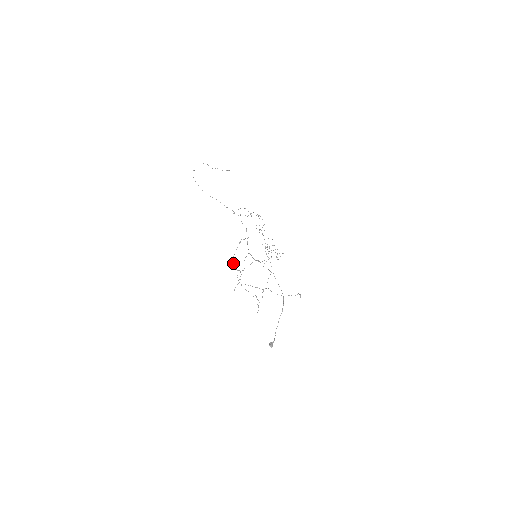
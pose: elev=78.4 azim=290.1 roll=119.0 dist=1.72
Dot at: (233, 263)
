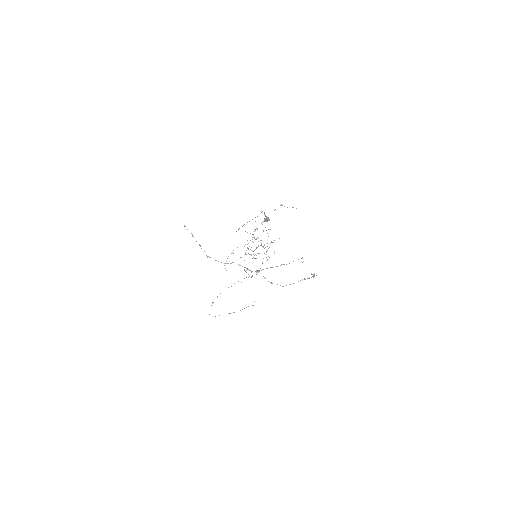
Dot at: occluded
